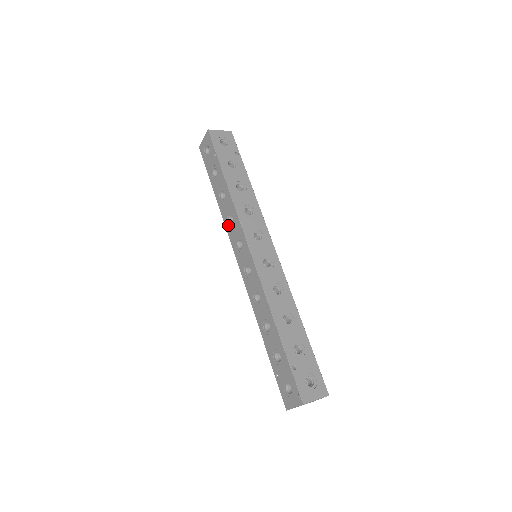
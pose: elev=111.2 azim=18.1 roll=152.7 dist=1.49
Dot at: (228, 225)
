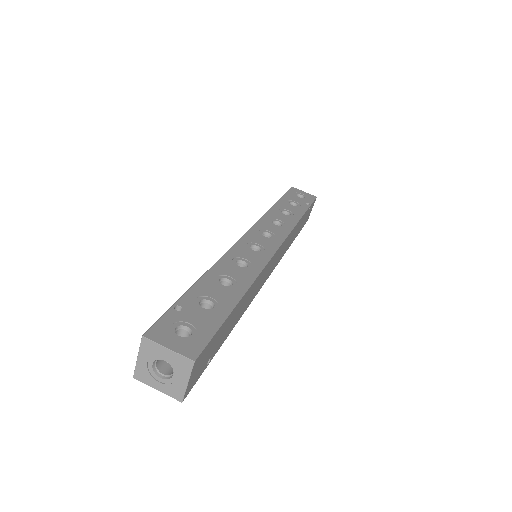
Dot at: occluded
